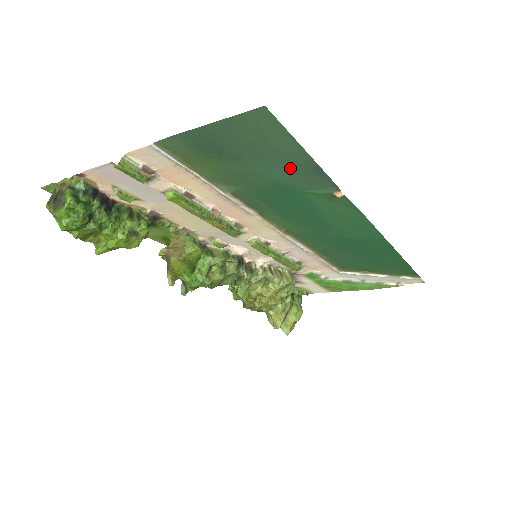
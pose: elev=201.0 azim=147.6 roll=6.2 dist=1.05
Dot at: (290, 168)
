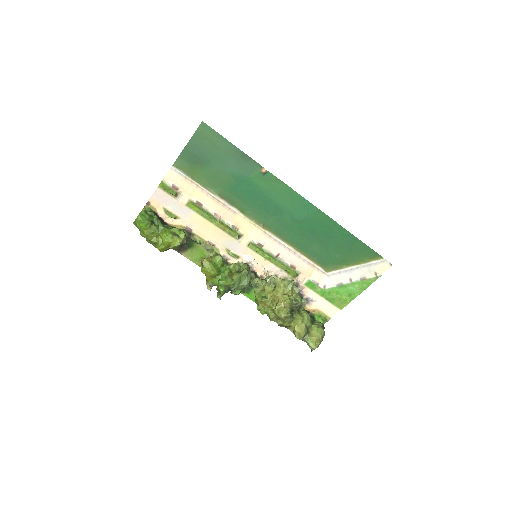
Dot at: (232, 160)
